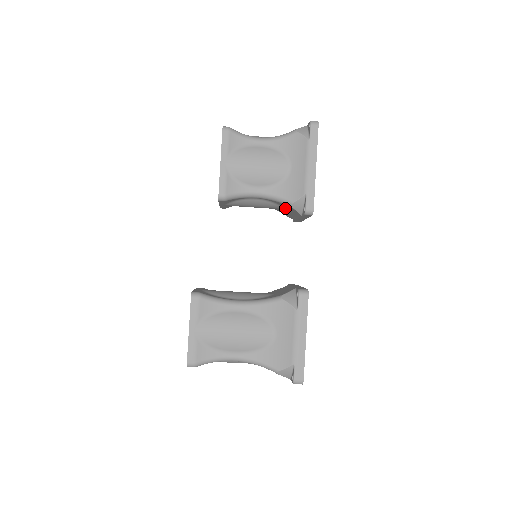
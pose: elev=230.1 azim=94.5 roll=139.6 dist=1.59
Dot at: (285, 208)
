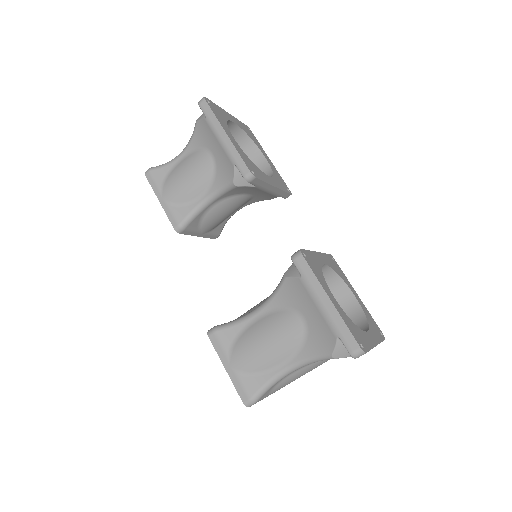
Dot at: (246, 193)
